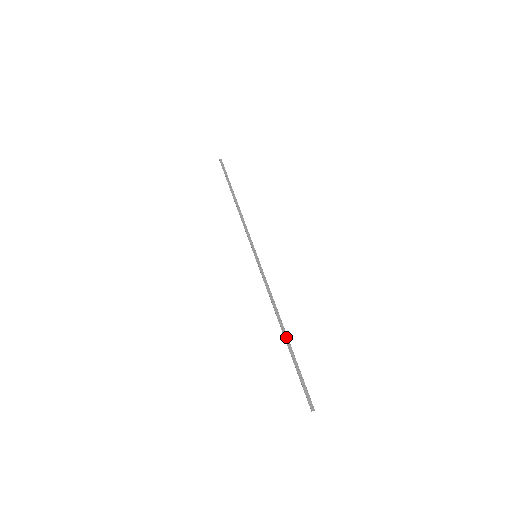
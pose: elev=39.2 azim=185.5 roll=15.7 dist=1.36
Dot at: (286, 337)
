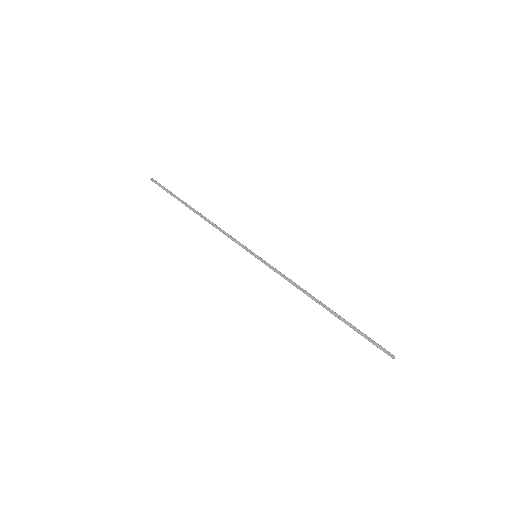
Dot at: (333, 313)
